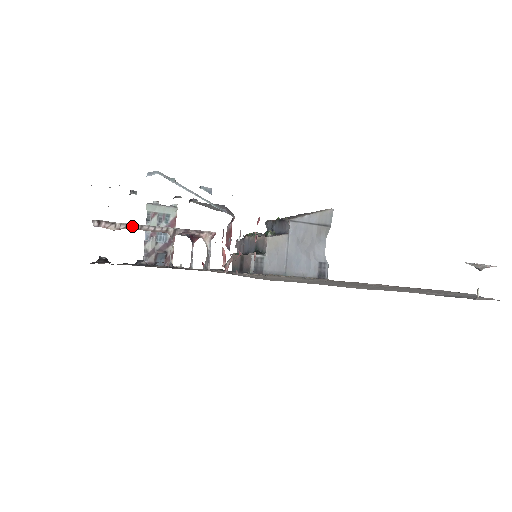
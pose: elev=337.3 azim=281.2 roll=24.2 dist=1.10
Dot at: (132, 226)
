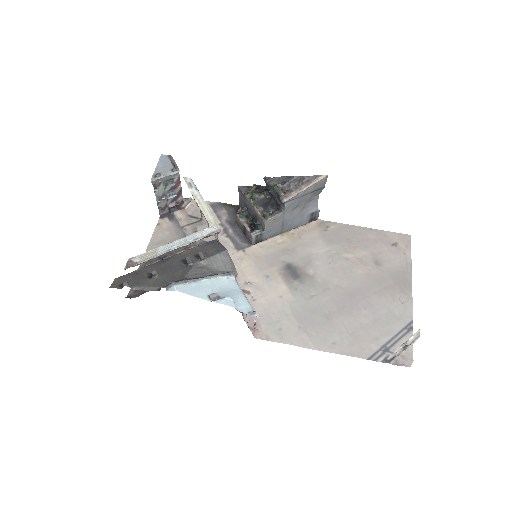
Dot at: occluded
